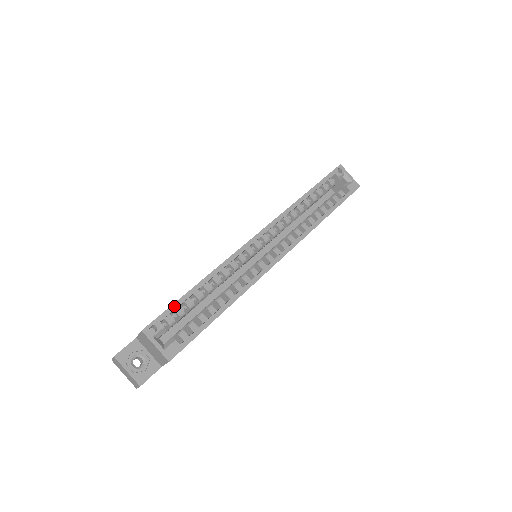
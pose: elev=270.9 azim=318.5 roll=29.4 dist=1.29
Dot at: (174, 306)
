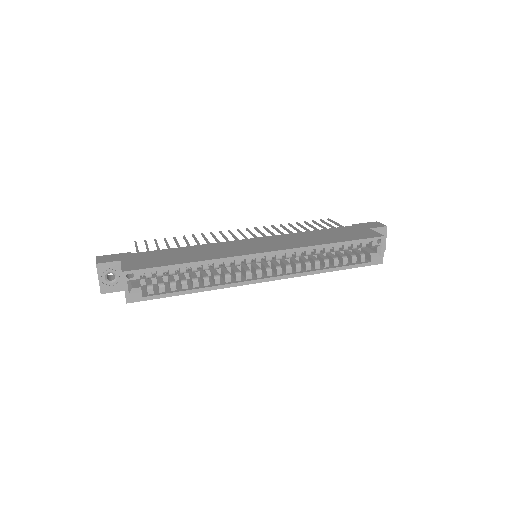
Dot at: (158, 269)
